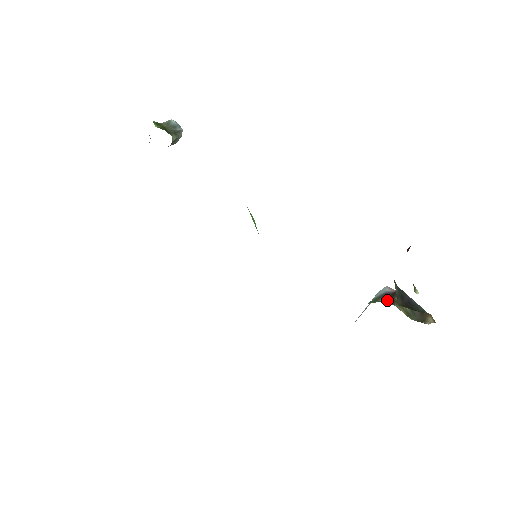
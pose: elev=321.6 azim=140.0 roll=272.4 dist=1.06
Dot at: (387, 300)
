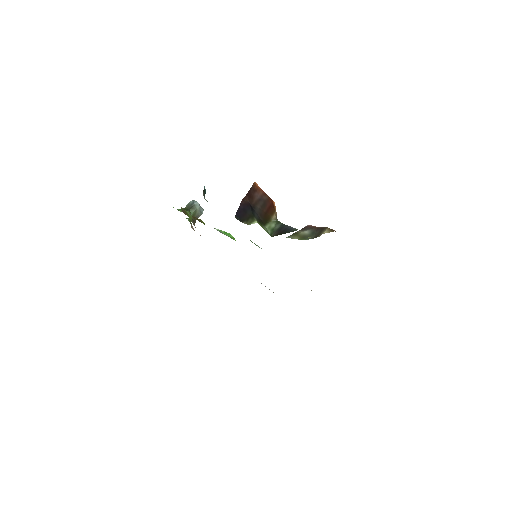
Dot at: occluded
